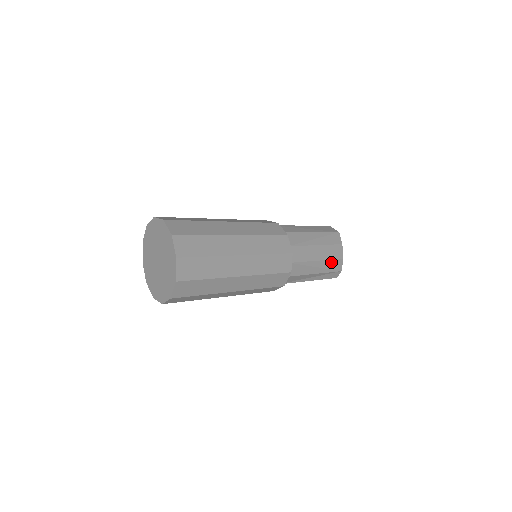
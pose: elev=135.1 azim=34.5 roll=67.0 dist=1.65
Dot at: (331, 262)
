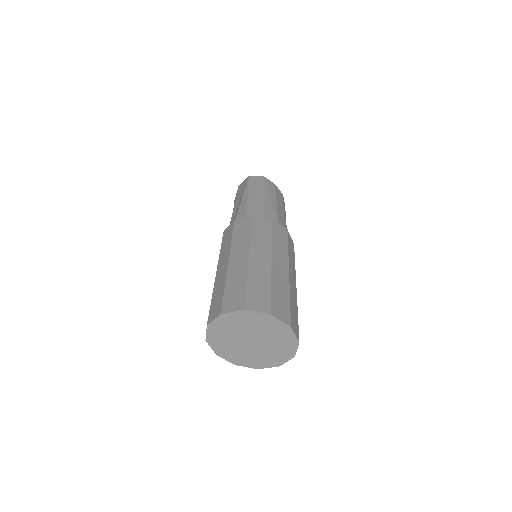
Dot at: (284, 206)
